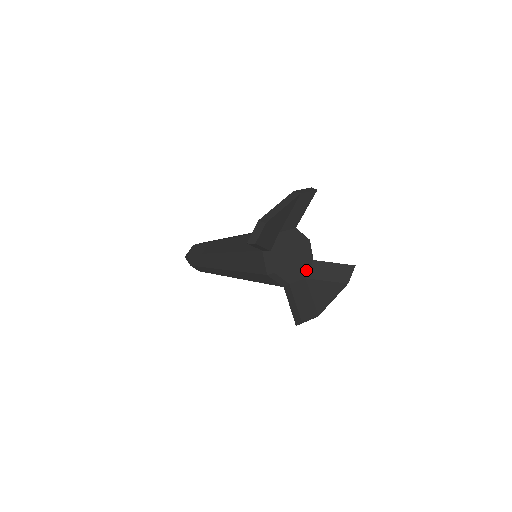
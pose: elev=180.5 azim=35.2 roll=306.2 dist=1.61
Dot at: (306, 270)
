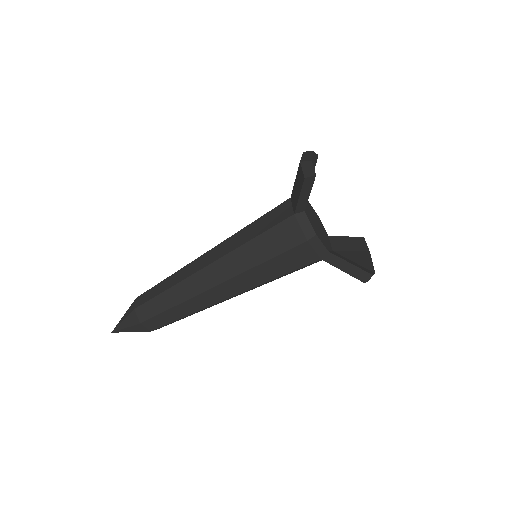
Dot at: (329, 243)
